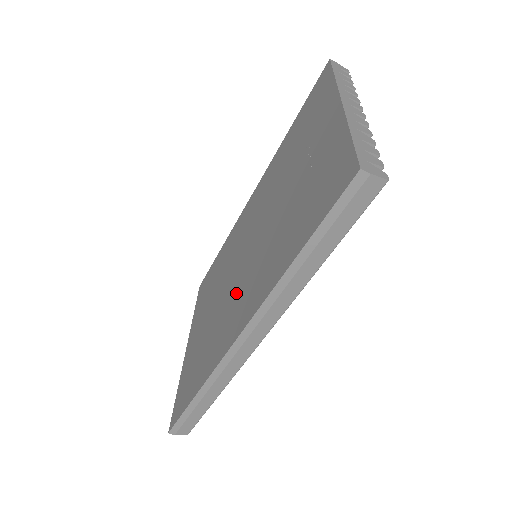
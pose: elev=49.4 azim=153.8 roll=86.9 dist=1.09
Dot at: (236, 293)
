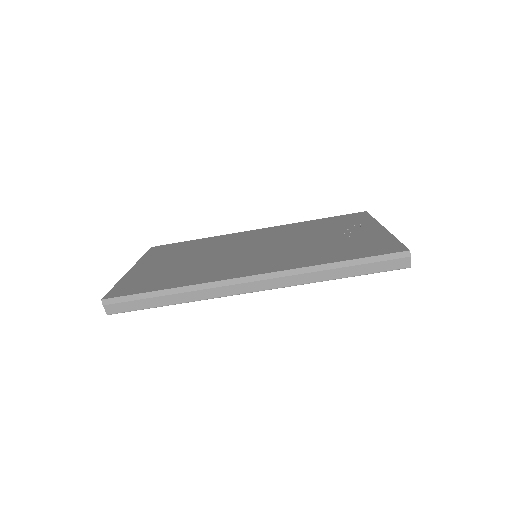
Dot at: (242, 260)
